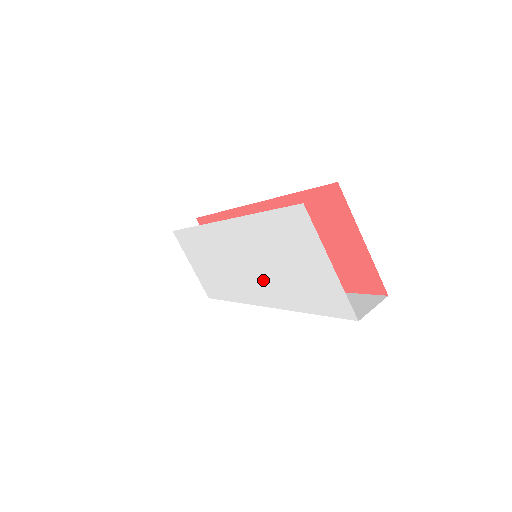
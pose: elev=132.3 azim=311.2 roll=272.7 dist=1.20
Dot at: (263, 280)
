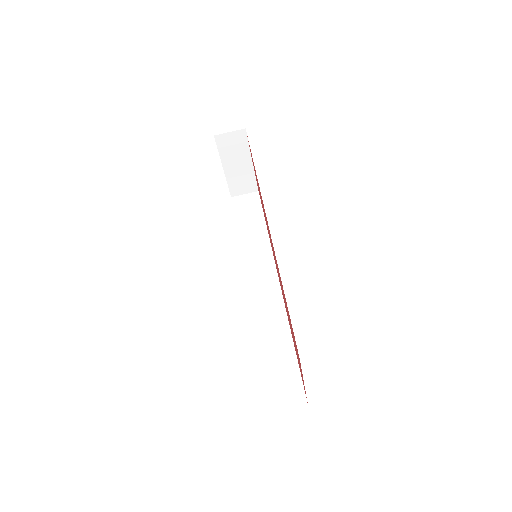
Dot at: occluded
